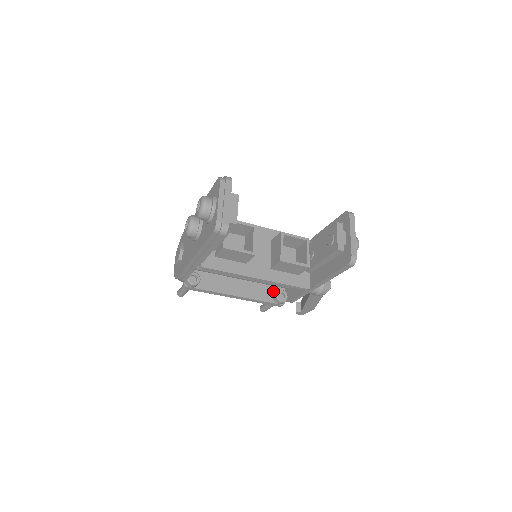
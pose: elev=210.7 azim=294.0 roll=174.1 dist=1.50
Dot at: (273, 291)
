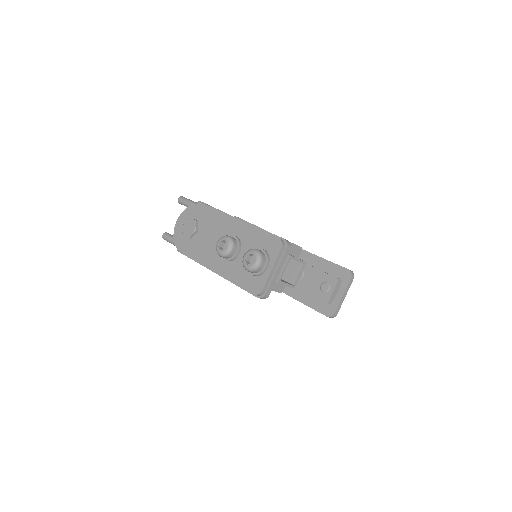
Dot at: occluded
